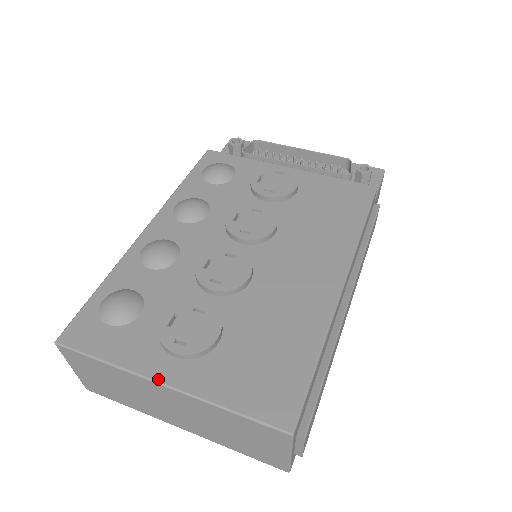
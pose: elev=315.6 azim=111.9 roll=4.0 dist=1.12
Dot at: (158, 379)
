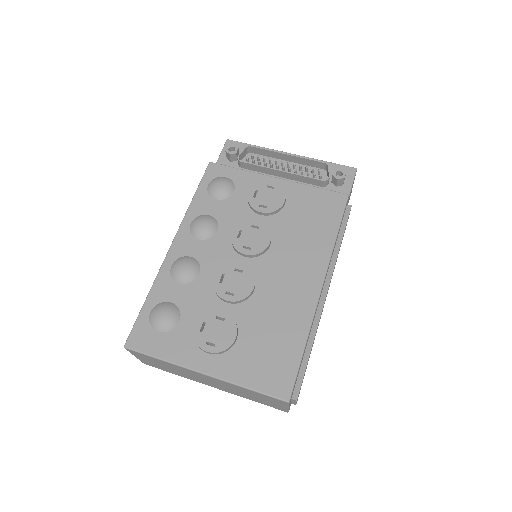
Dot at: (199, 370)
